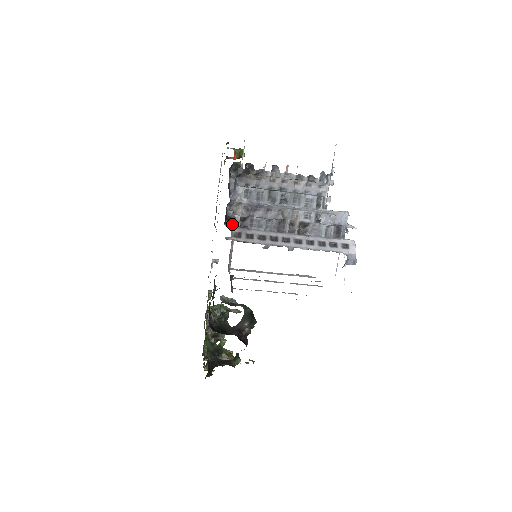
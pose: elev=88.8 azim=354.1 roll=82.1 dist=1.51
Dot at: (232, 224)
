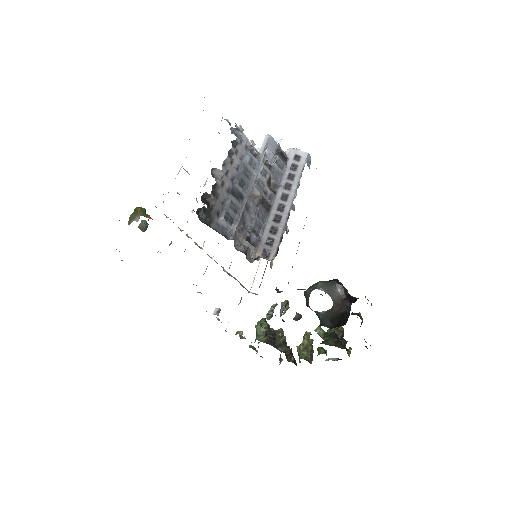
Dot at: (251, 255)
